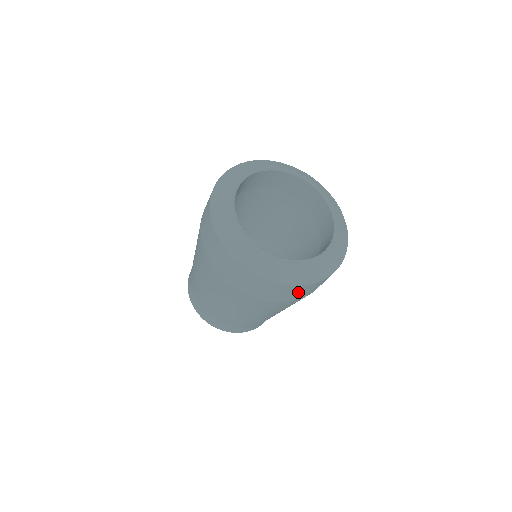
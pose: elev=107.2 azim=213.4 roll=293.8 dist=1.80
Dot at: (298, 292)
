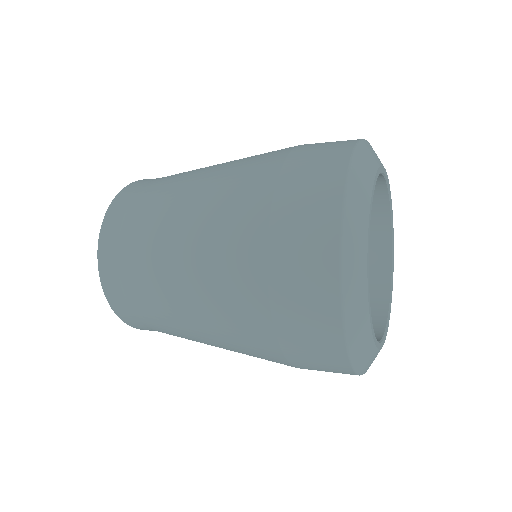
Dot at: (311, 316)
